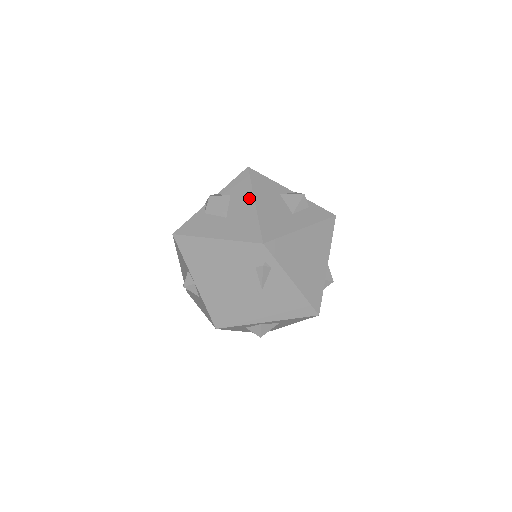
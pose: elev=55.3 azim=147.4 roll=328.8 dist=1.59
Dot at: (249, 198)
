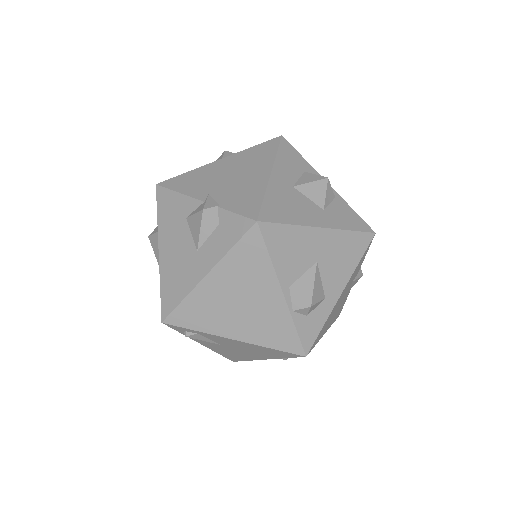
Dot at: (158, 242)
